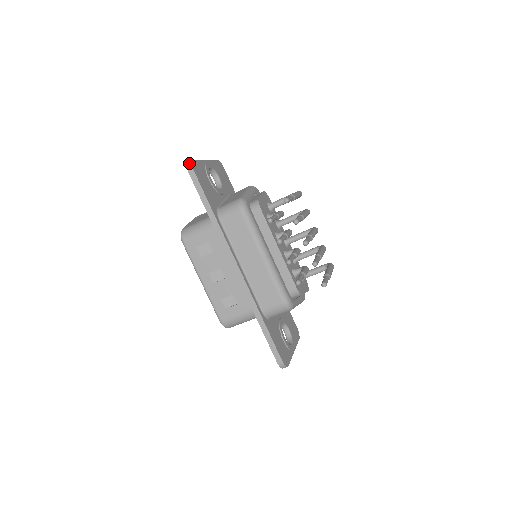
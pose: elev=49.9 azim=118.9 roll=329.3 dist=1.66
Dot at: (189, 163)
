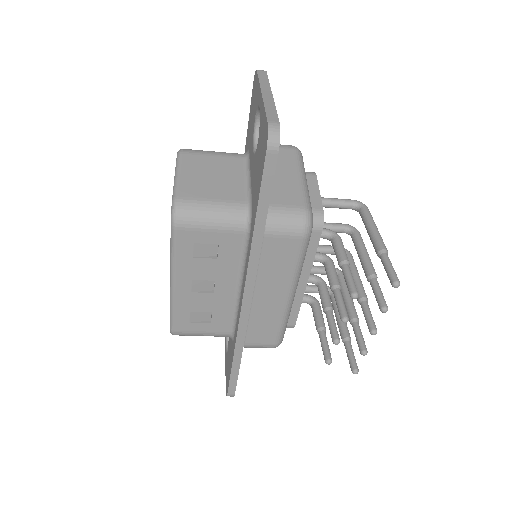
Dot at: (274, 130)
